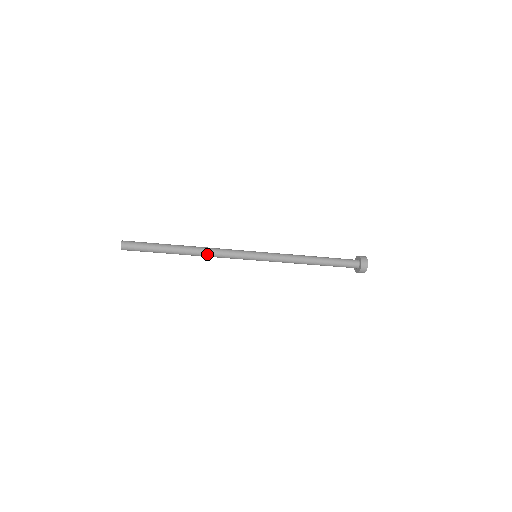
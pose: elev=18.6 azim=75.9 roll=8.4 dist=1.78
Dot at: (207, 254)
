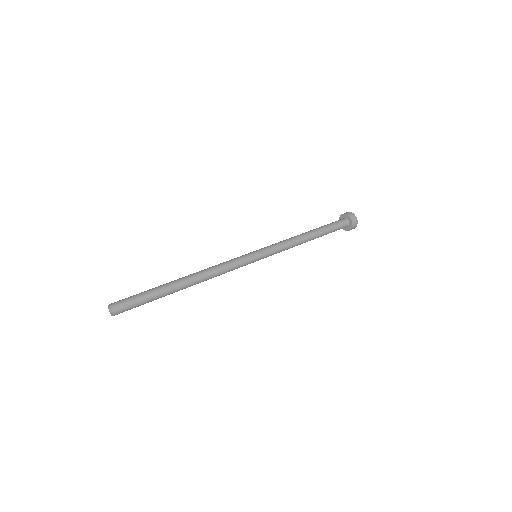
Dot at: (209, 278)
